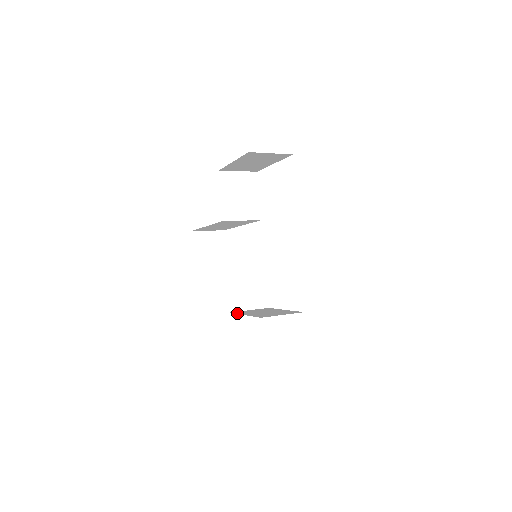
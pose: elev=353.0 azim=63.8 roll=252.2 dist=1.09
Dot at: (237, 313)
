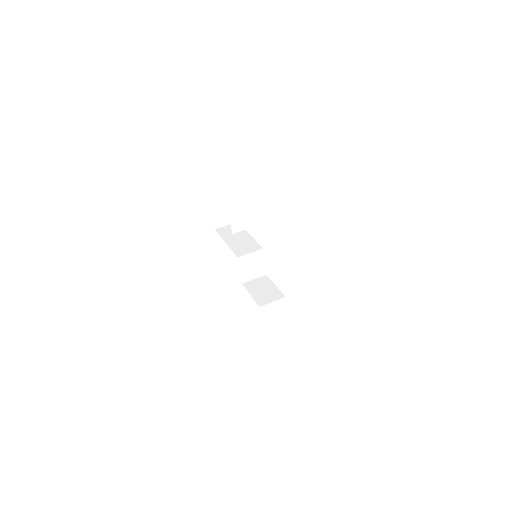
Dot at: (246, 288)
